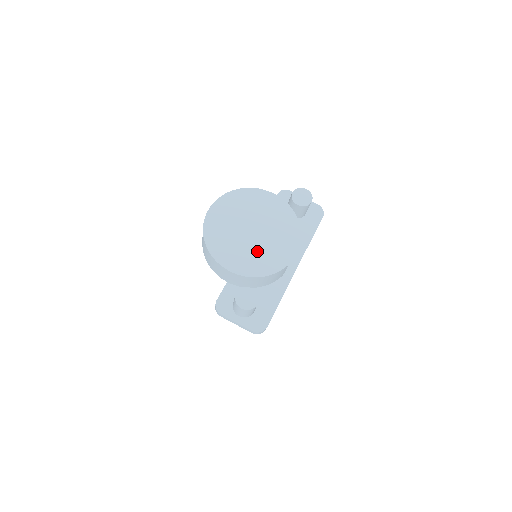
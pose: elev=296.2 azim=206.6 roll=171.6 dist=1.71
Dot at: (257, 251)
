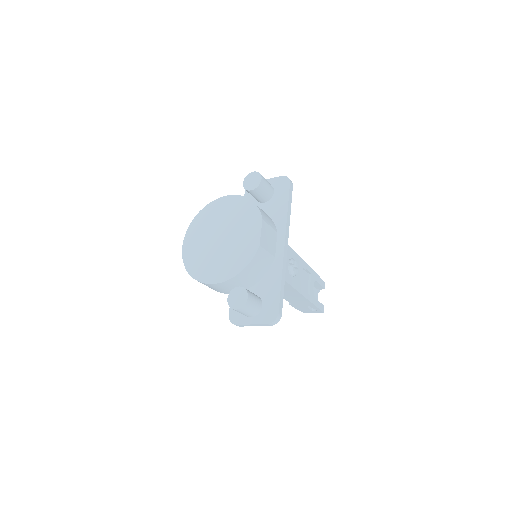
Dot at: (229, 252)
